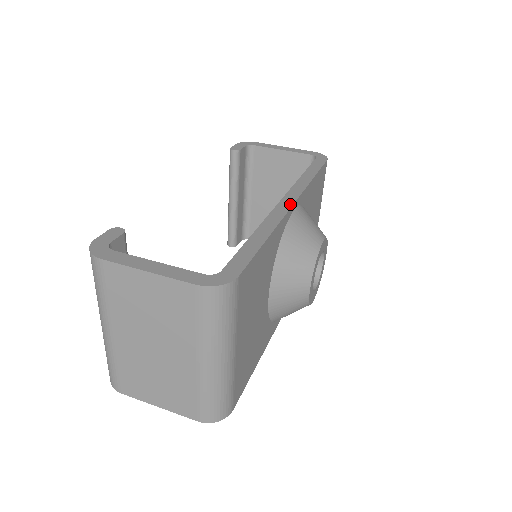
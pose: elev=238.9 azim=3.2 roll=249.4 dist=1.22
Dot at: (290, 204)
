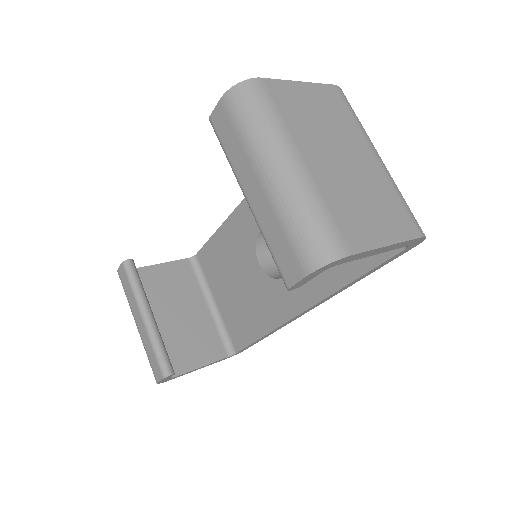
Dot at: occluded
